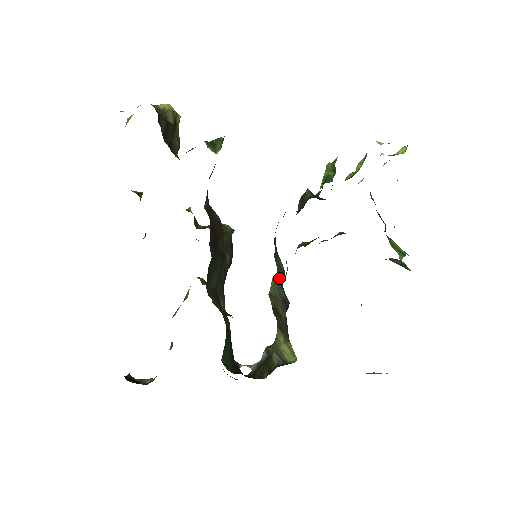
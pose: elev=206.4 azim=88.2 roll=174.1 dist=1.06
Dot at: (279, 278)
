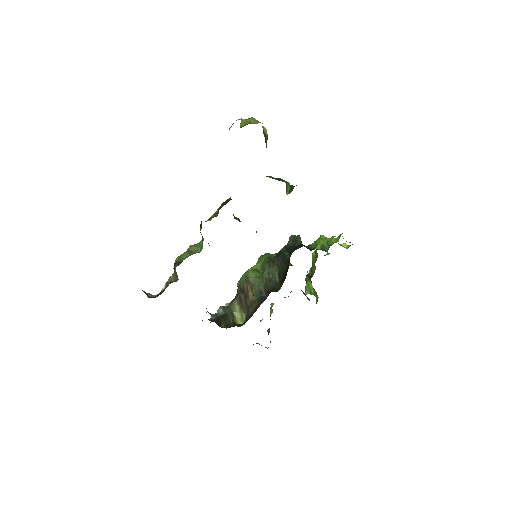
Dot at: (267, 279)
